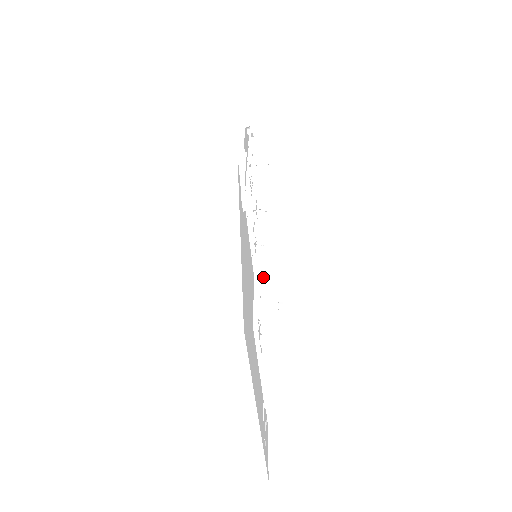
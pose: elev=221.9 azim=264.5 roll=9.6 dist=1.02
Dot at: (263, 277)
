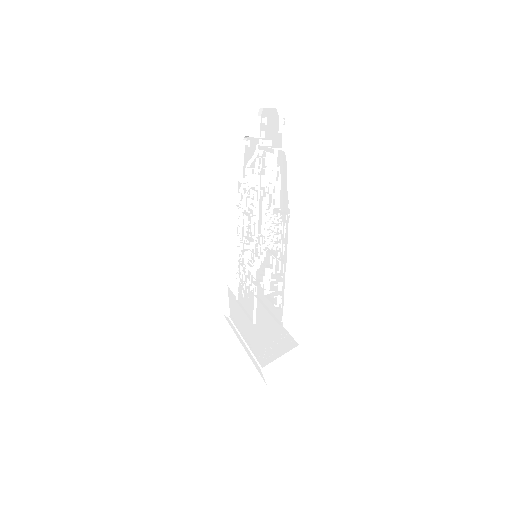
Dot at: occluded
